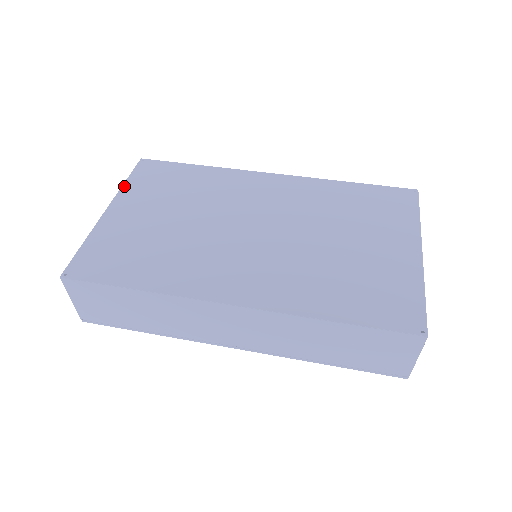
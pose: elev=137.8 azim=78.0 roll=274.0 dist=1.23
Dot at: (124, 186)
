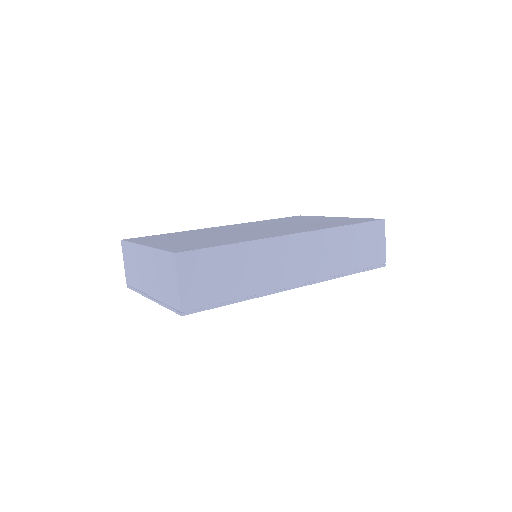
Dot at: (135, 242)
